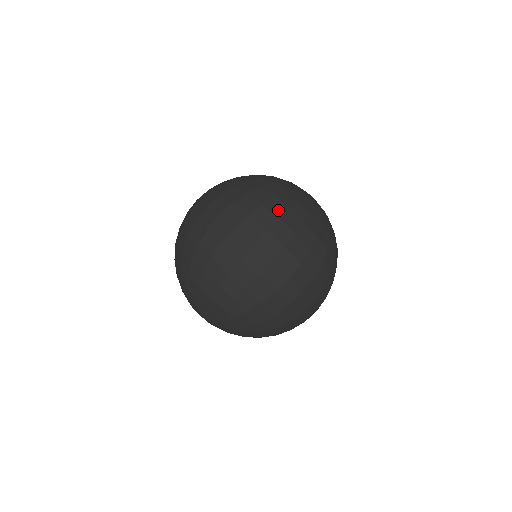
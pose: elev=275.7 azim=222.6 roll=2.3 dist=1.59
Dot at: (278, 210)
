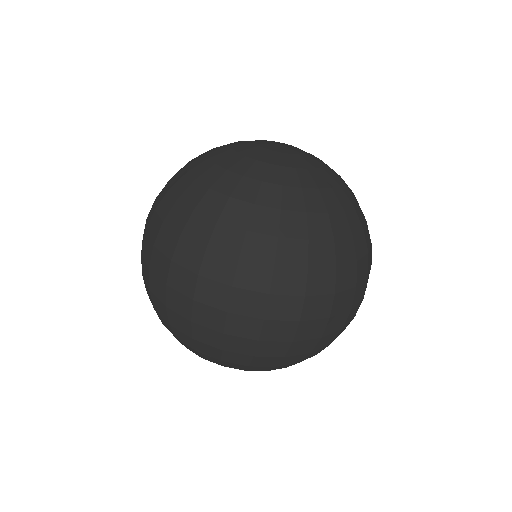
Dot at: (299, 256)
